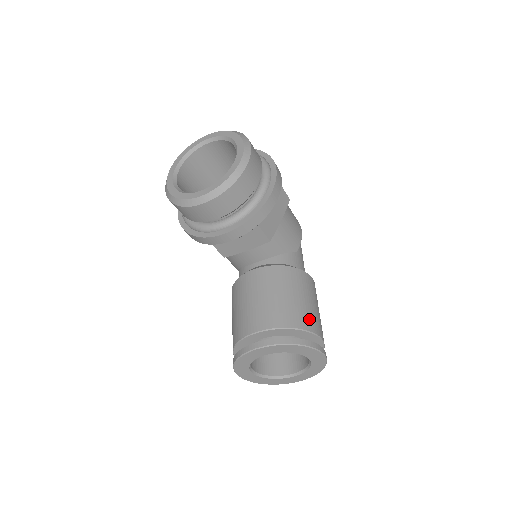
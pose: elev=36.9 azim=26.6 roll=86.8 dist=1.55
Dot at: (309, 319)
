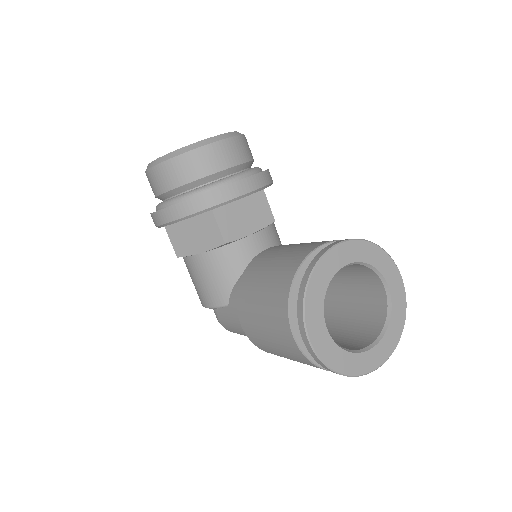
Dot at: occluded
